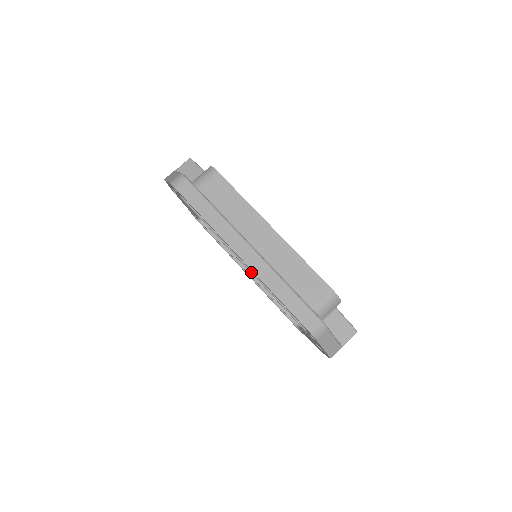
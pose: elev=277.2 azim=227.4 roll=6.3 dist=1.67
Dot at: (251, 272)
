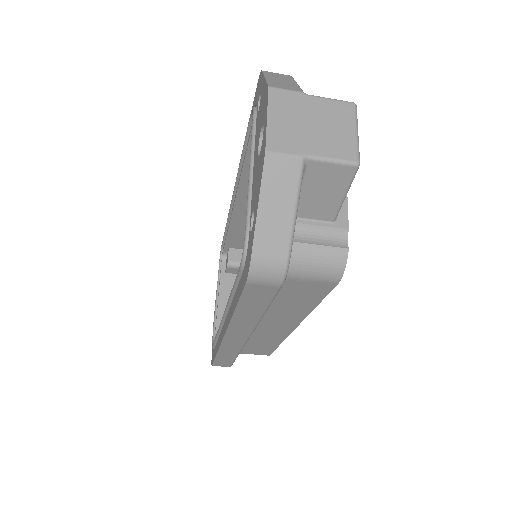
Dot at: (221, 327)
